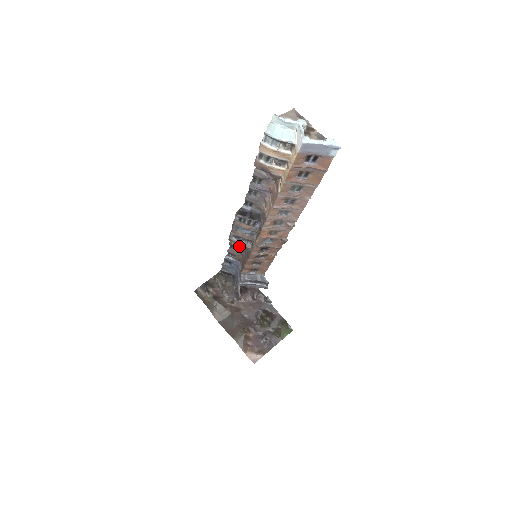
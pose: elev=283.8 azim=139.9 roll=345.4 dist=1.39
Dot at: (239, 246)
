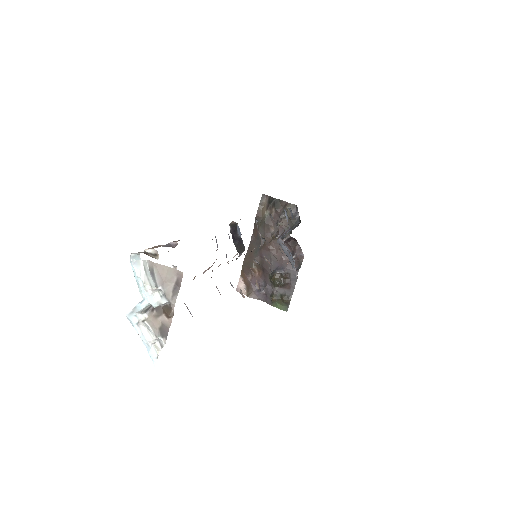
Dot at: occluded
